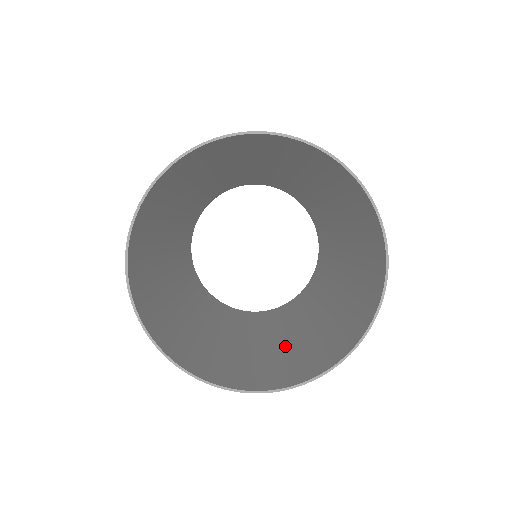
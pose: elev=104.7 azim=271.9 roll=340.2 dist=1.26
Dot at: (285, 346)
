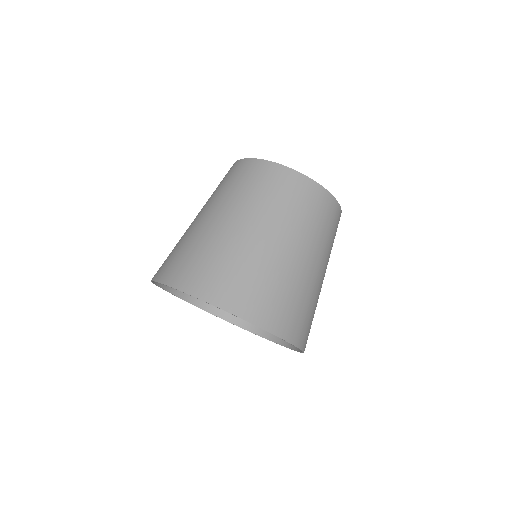
Dot at: occluded
